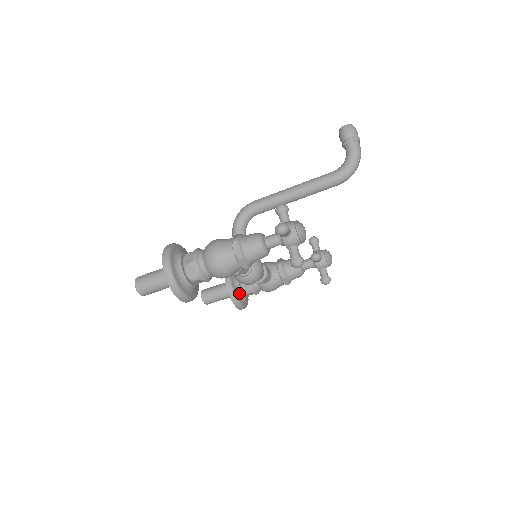
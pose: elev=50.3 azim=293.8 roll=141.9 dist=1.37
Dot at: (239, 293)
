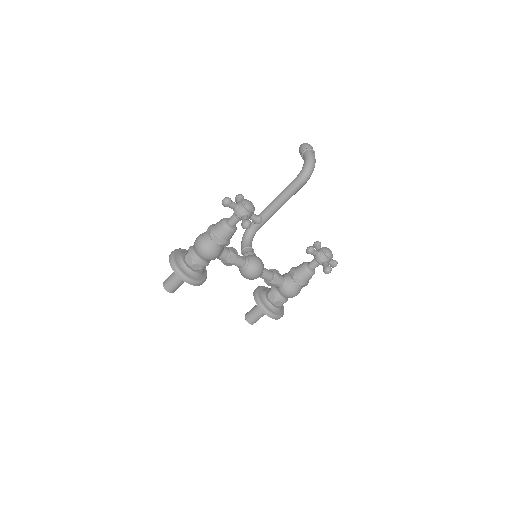
Dot at: (266, 302)
